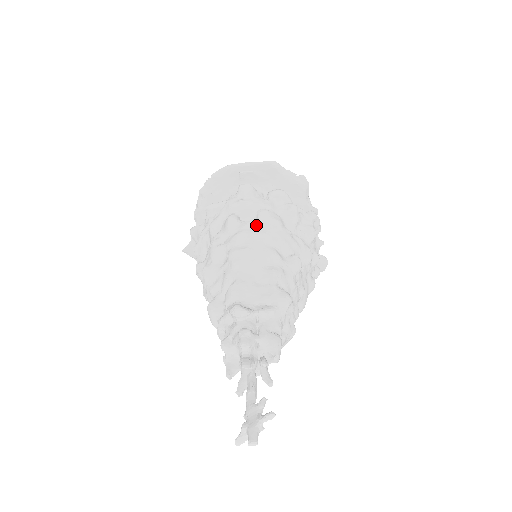
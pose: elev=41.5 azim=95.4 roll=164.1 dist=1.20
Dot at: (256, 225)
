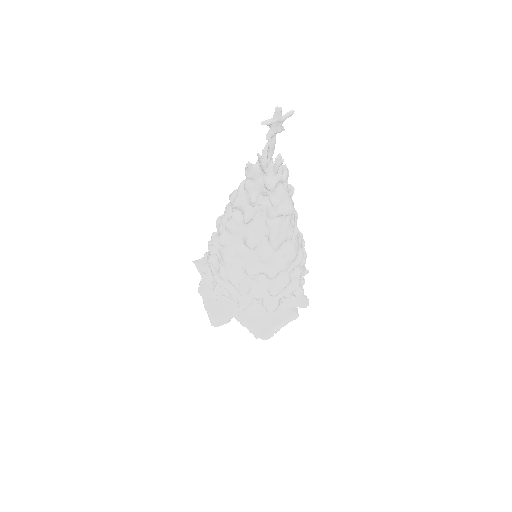
Dot at: occluded
